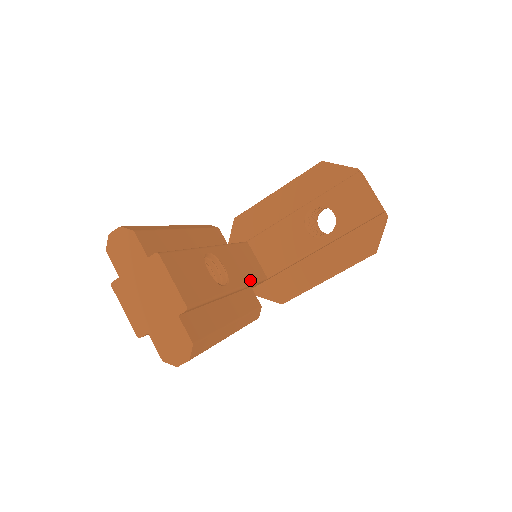
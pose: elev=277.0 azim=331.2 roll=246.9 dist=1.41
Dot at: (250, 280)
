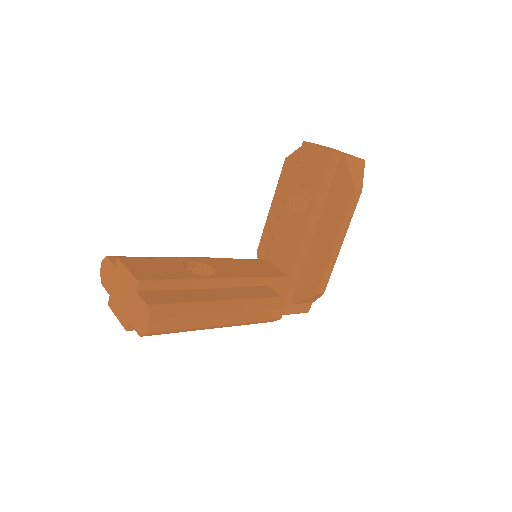
Dot at: (255, 276)
